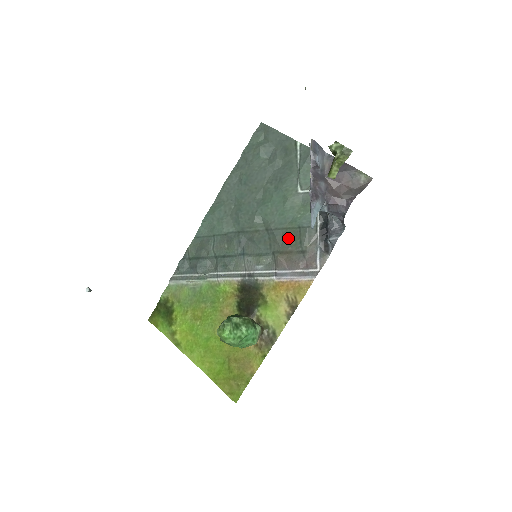
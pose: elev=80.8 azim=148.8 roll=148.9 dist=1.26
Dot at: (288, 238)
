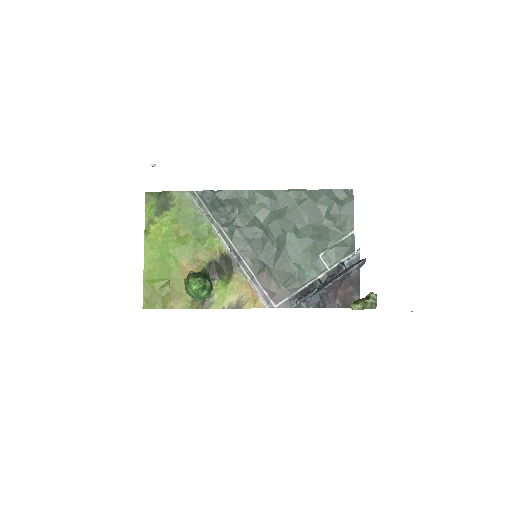
Dot at: (283, 270)
